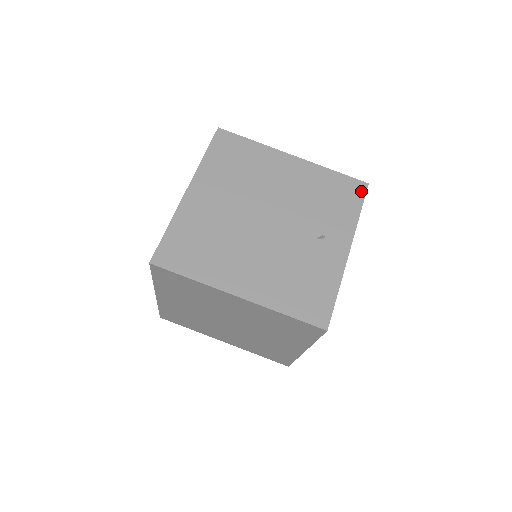
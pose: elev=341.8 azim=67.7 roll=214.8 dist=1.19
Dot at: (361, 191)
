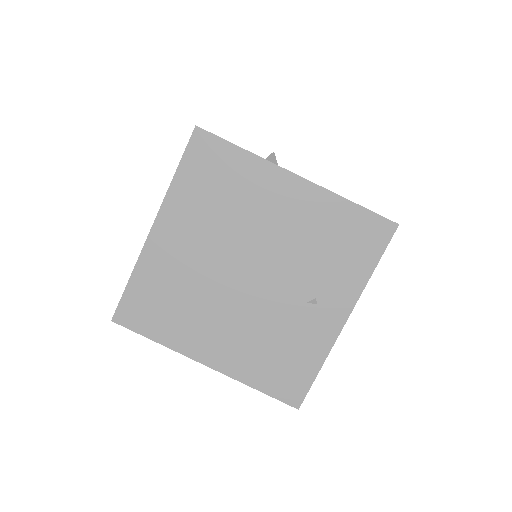
Dot at: (384, 236)
